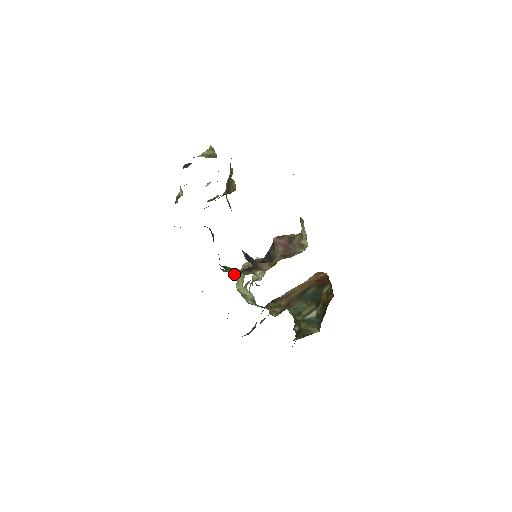
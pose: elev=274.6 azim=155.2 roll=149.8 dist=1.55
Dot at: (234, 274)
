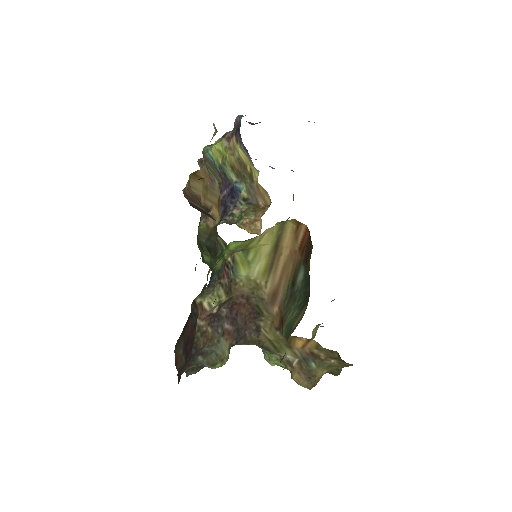
Dot at: (210, 265)
